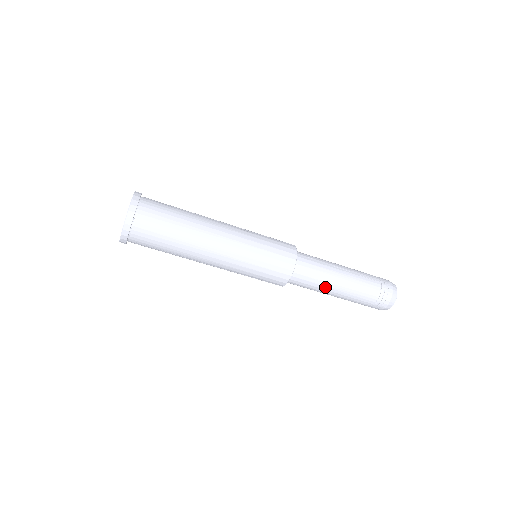
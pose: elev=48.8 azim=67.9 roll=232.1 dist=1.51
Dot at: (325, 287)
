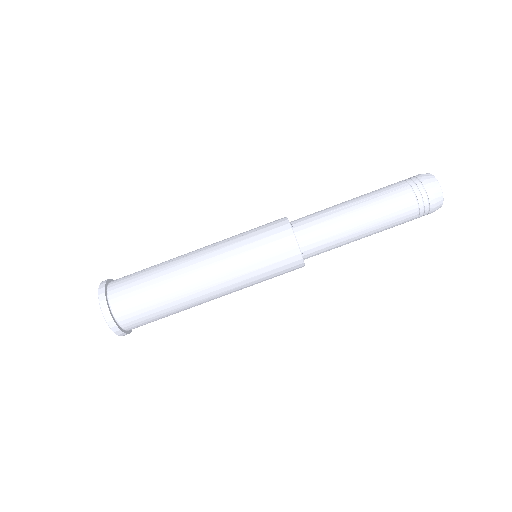
Dot at: (348, 236)
